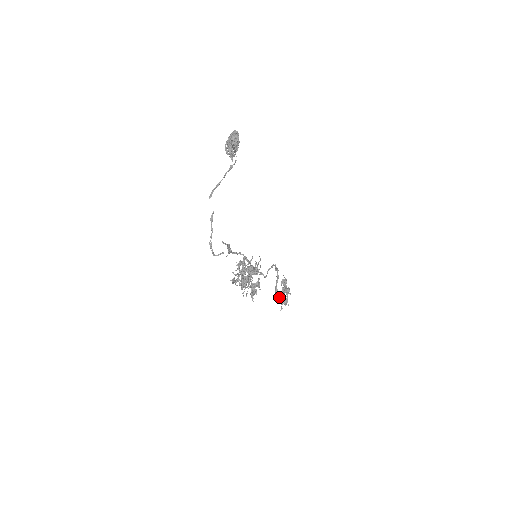
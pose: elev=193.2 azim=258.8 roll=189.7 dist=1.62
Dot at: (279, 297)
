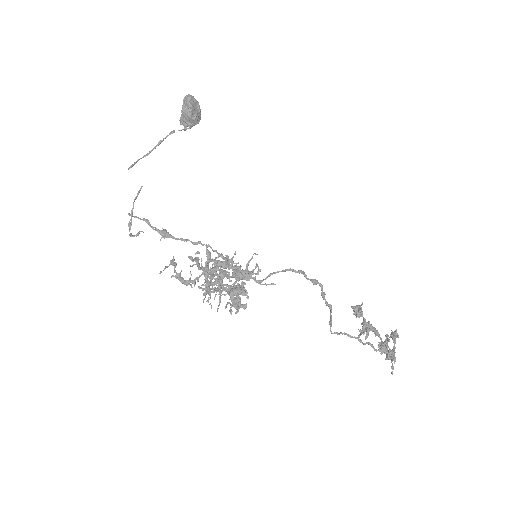
Dot at: (349, 336)
